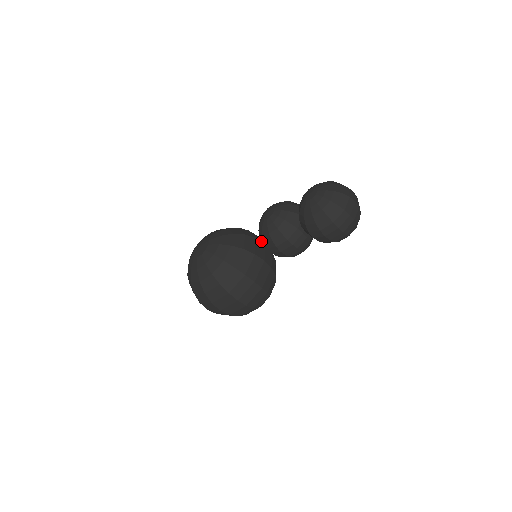
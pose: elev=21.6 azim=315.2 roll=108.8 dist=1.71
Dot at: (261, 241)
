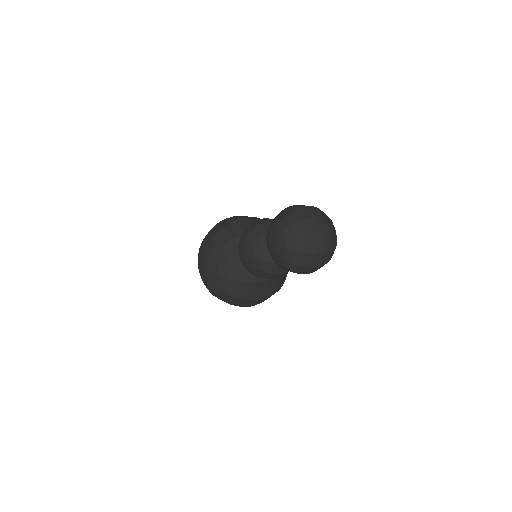
Dot at: occluded
